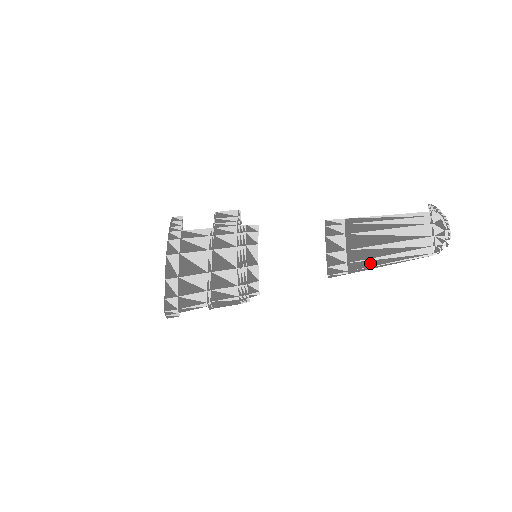
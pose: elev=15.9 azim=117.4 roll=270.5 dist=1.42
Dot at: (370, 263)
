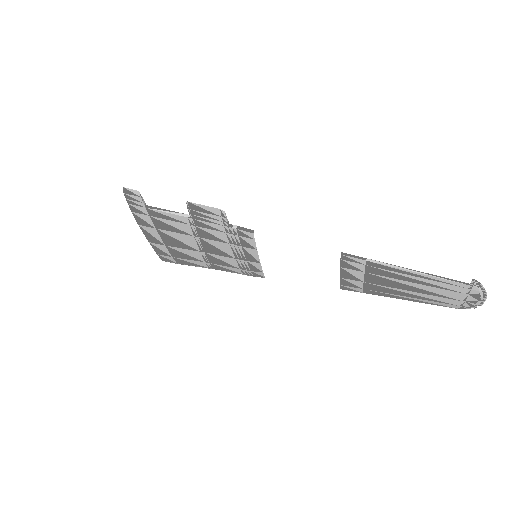
Dot at: (388, 296)
